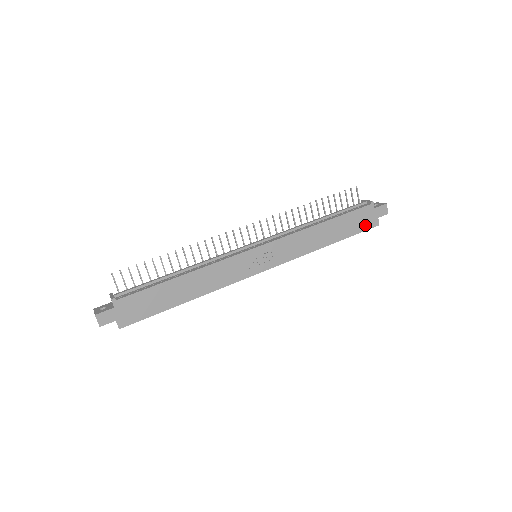
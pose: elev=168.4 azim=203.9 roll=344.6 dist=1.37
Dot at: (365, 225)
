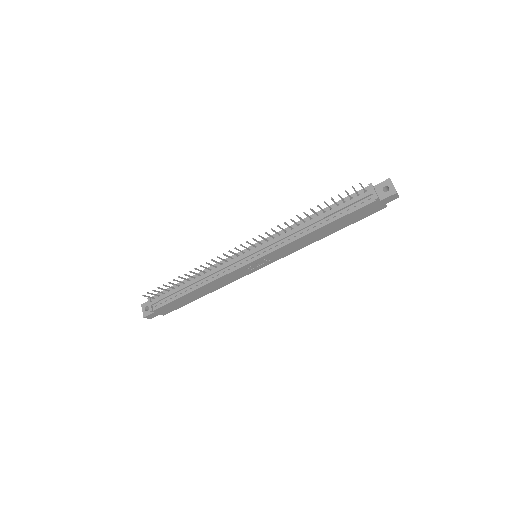
Dot at: (369, 213)
